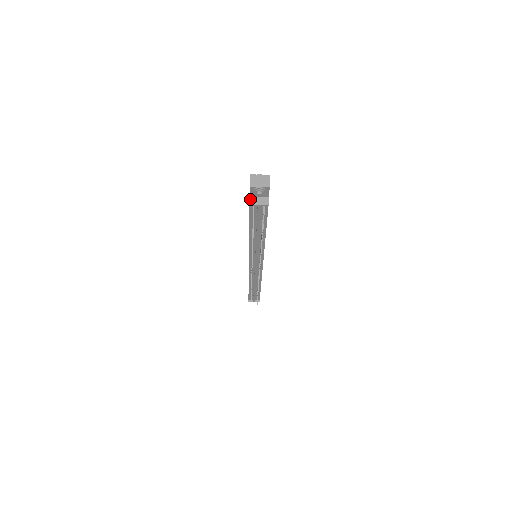
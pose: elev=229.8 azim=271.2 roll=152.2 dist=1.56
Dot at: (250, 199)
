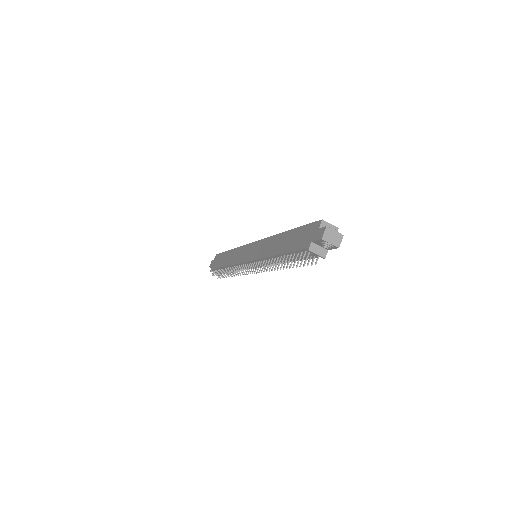
Dot at: (311, 244)
